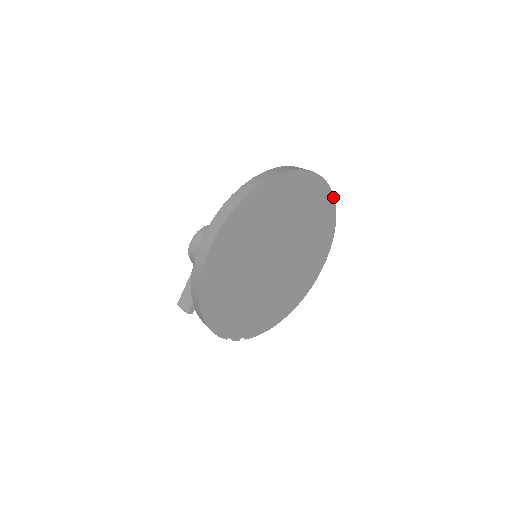
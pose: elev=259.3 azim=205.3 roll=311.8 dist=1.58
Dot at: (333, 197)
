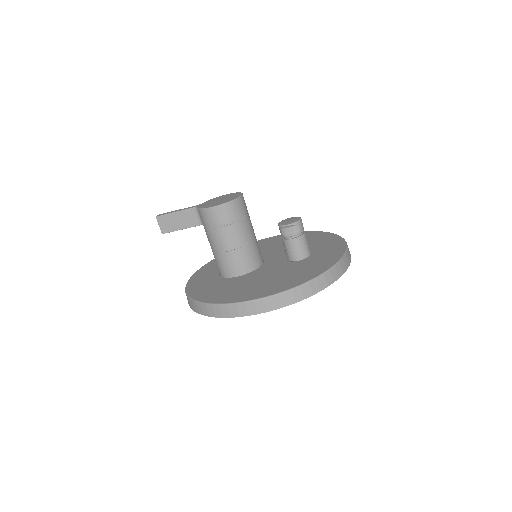
Dot at: occluded
